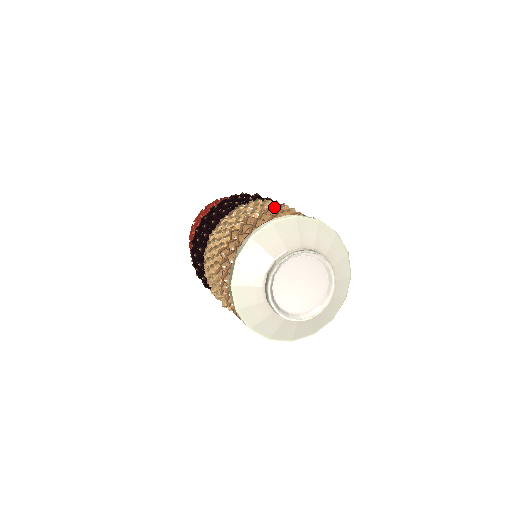
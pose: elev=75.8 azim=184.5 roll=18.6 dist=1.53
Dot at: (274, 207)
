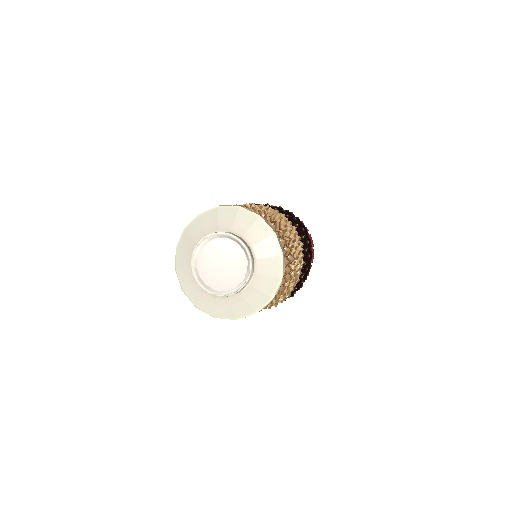
Dot at: occluded
